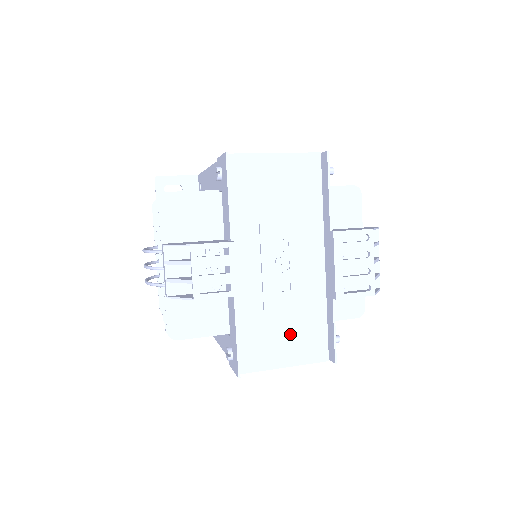
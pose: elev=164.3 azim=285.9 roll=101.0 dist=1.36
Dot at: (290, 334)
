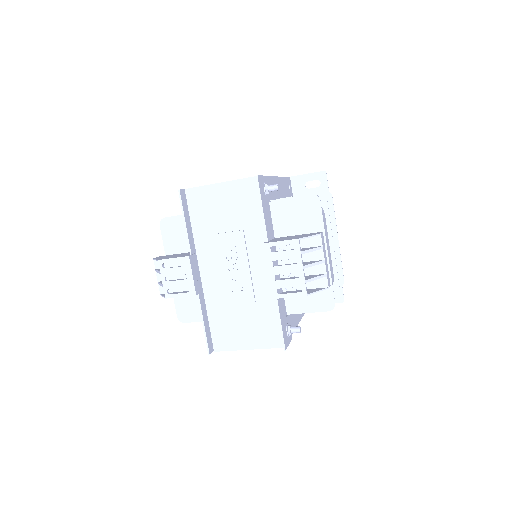
Dot at: (249, 324)
